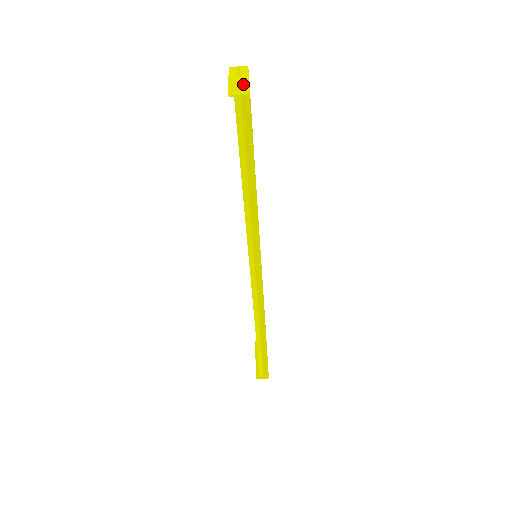
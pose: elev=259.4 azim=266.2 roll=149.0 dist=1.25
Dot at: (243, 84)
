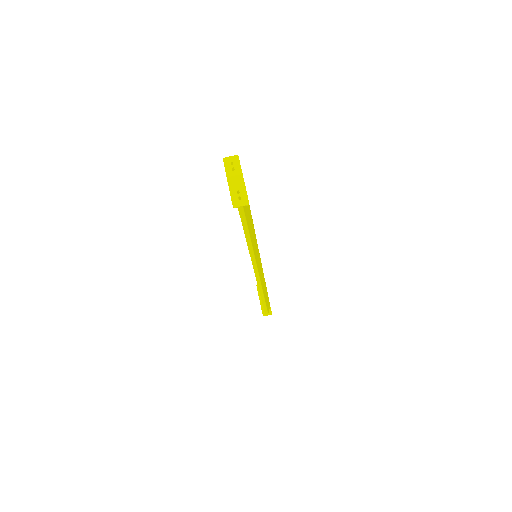
Dot at: (241, 189)
